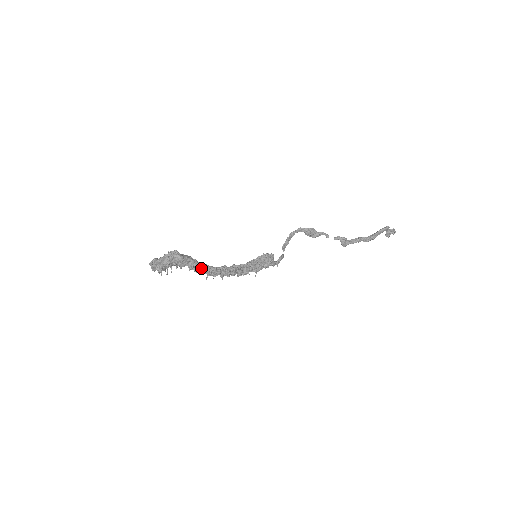
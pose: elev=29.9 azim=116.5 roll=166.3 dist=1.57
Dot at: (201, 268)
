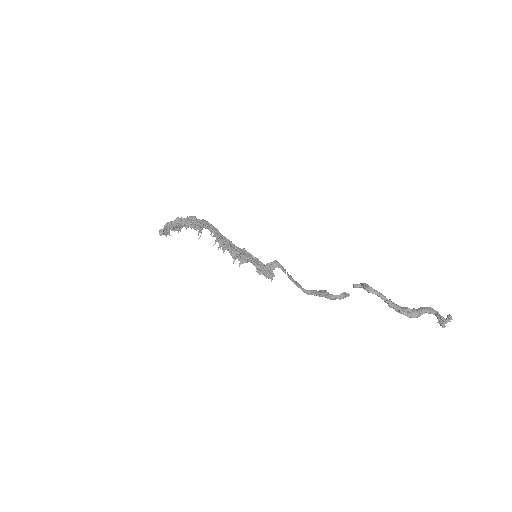
Dot at: (204, 220)
